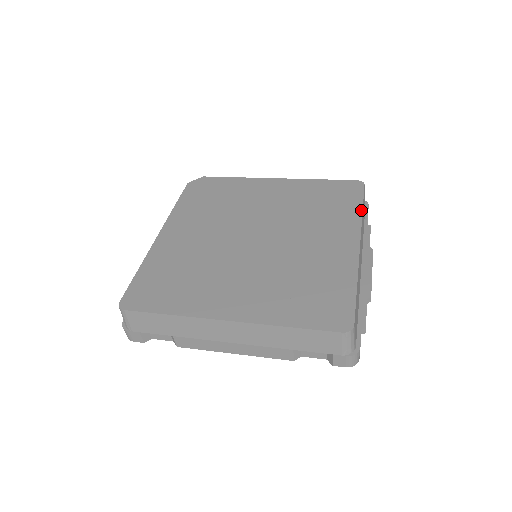
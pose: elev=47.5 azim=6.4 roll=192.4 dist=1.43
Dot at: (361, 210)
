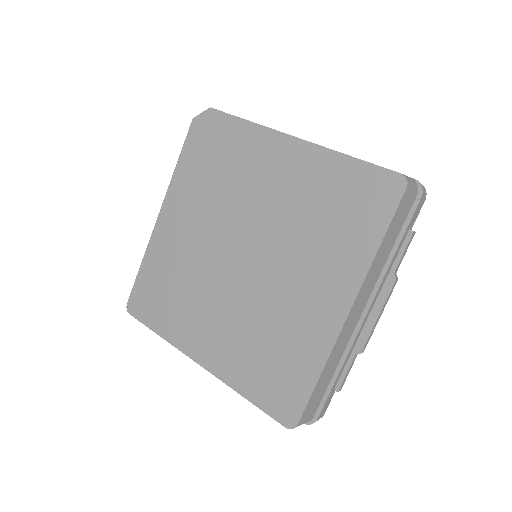
Dot at: (376, 248)
